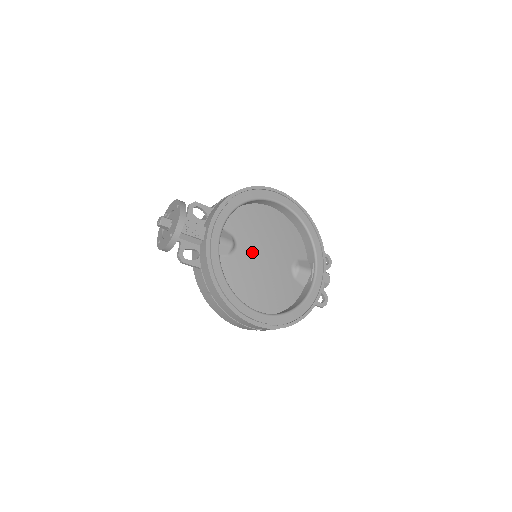
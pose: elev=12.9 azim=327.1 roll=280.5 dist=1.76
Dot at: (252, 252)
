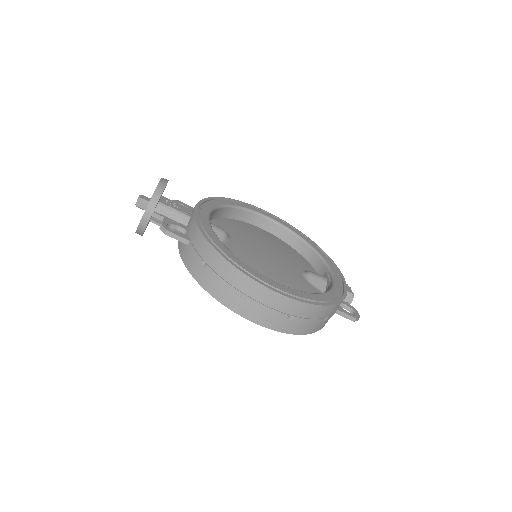
Dot at: (250, 247)
